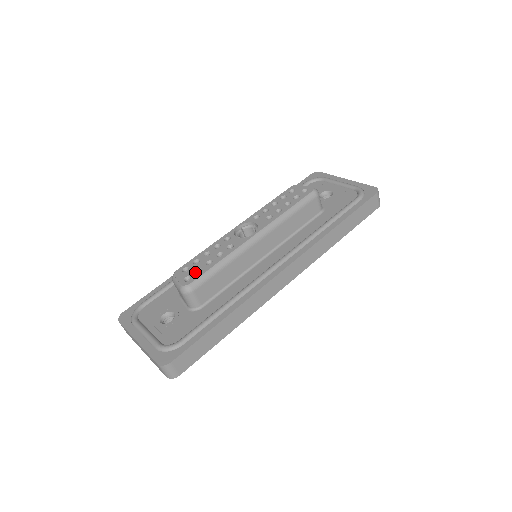
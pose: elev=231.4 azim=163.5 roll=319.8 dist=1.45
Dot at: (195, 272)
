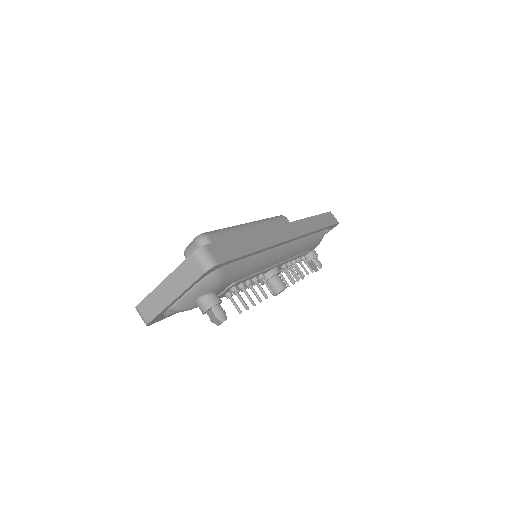
Dot at: occluded
